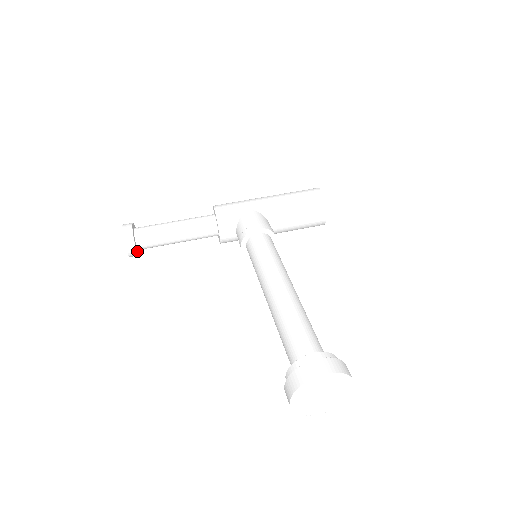
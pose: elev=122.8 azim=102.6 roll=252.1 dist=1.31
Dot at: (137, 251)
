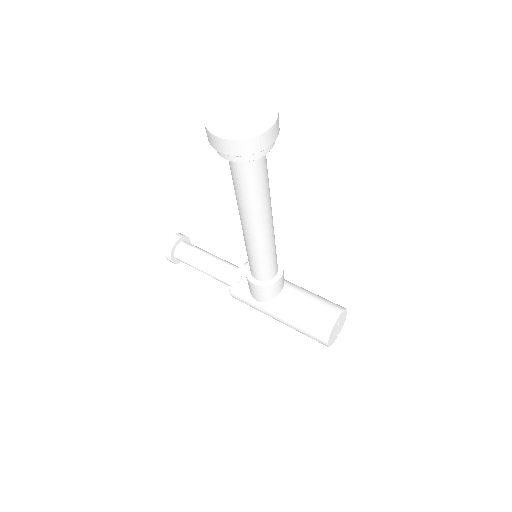
Dot at: (175, 245)
